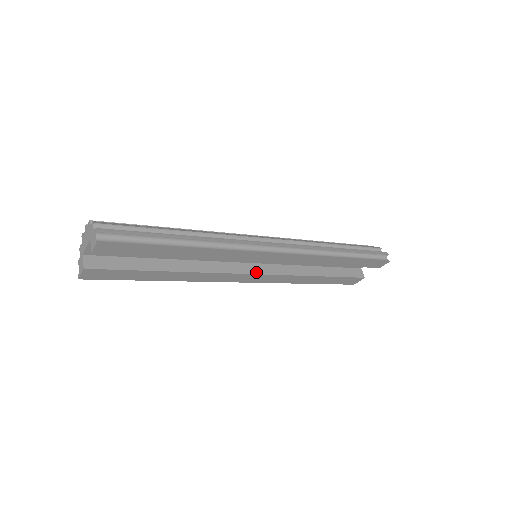
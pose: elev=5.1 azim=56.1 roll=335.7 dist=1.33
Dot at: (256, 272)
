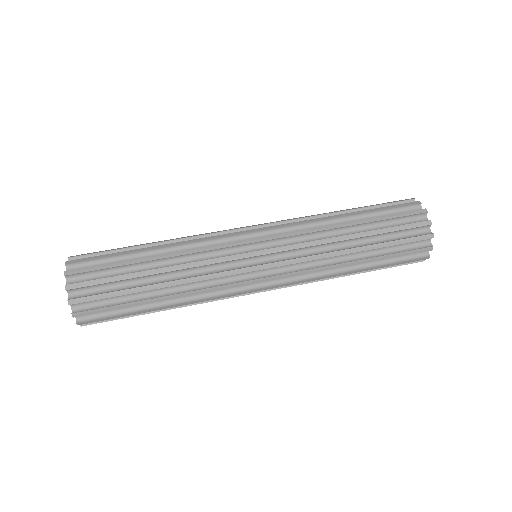
Dot at: occluded
